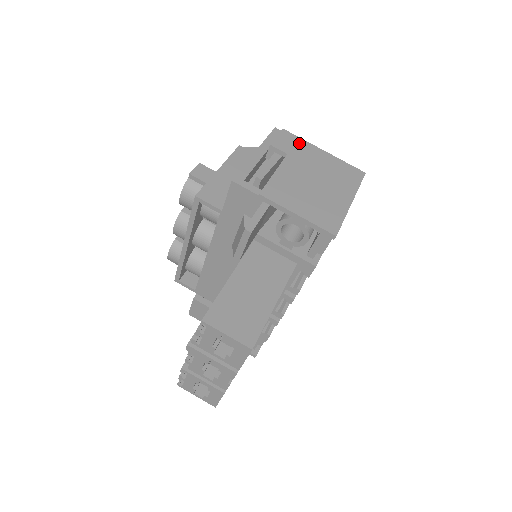
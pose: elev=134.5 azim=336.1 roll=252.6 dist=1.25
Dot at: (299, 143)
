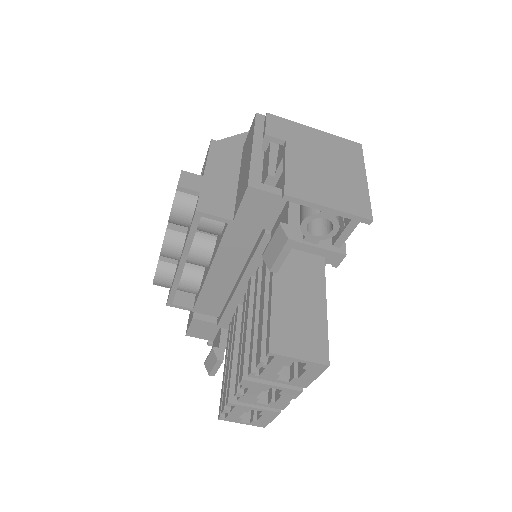
Dot at: (290, 126)
